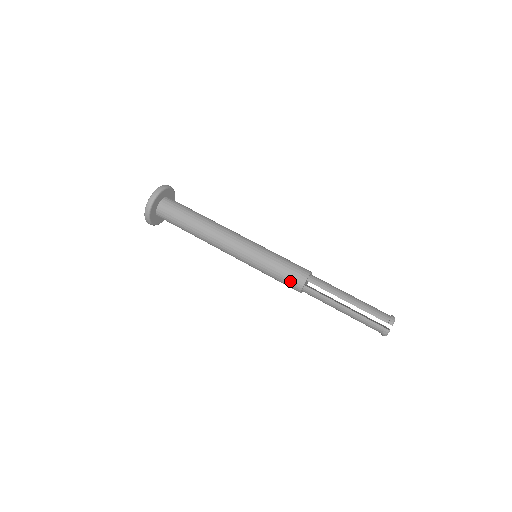
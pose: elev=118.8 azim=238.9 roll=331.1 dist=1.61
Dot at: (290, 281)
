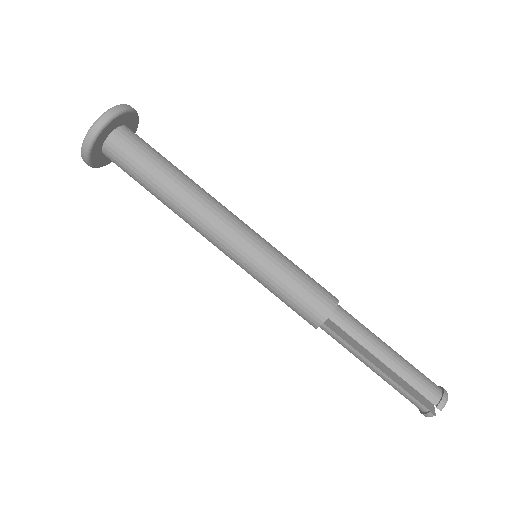
Dot at: (302, 312)
